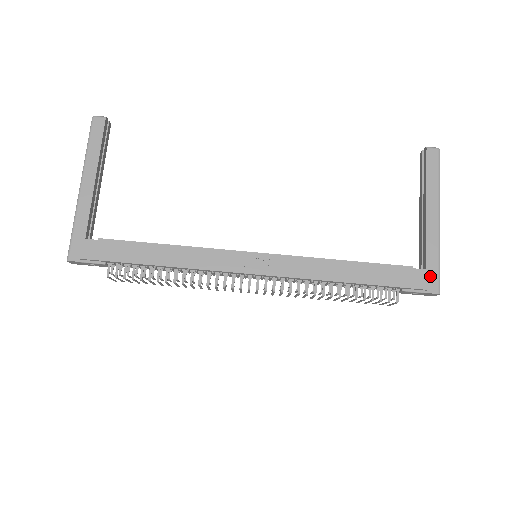
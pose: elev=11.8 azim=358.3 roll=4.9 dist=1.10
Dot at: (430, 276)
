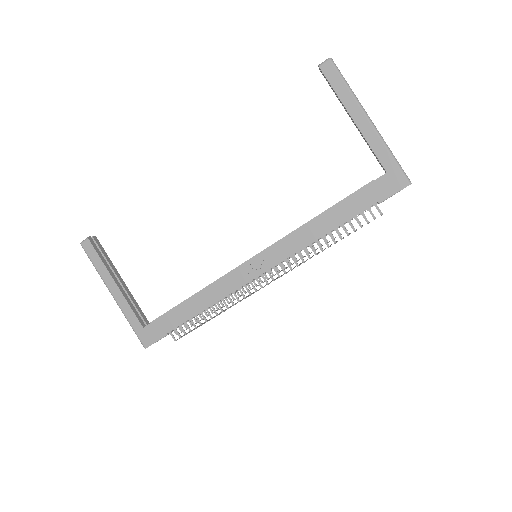
Dot at: (394, 175)
